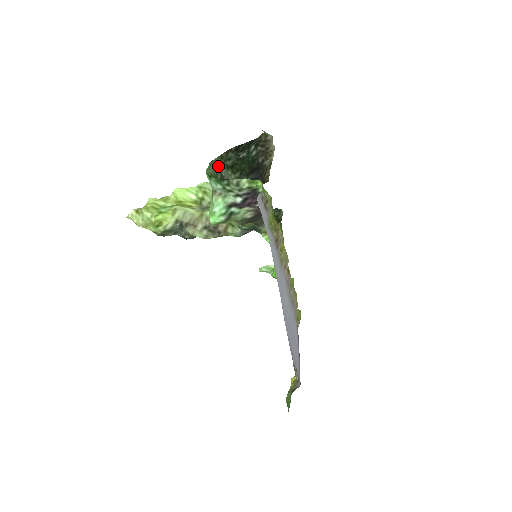
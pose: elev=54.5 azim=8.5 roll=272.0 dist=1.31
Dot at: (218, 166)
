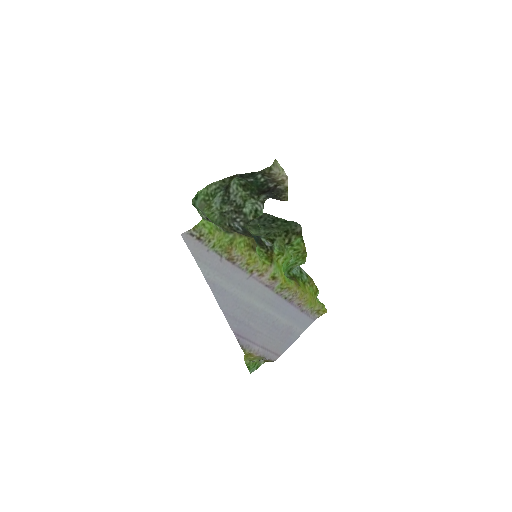
Dot at: (219, 187)
